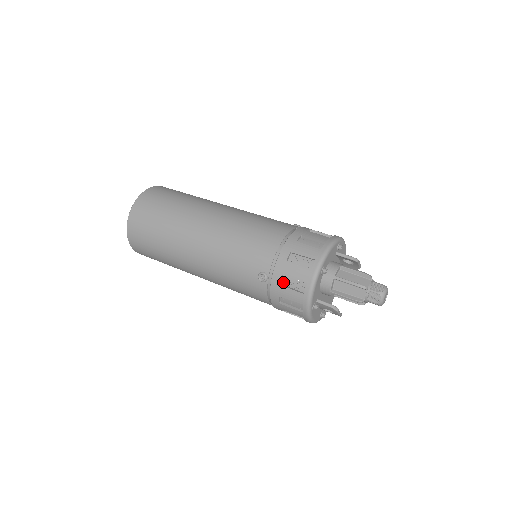
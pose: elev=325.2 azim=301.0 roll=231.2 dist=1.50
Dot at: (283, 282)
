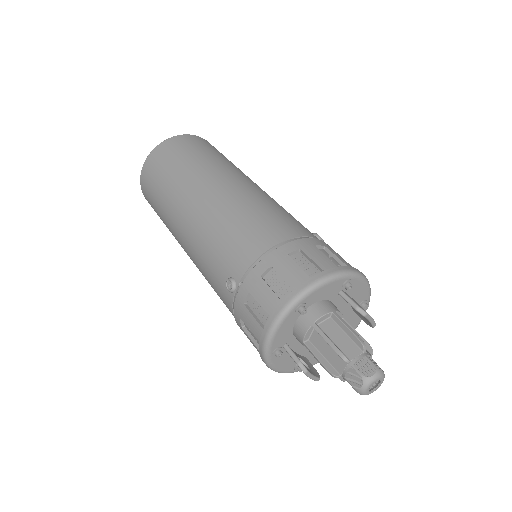
Dot at: (249, 302)
